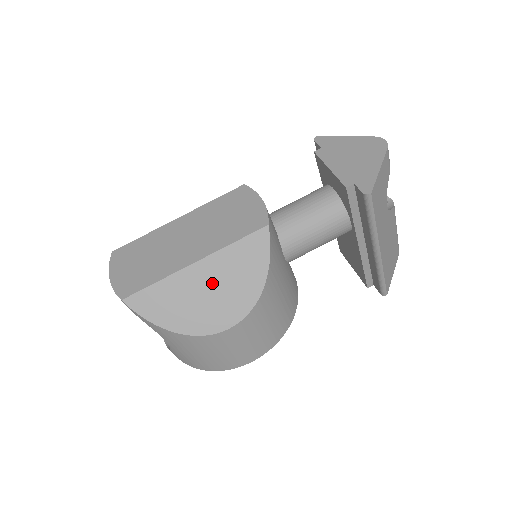
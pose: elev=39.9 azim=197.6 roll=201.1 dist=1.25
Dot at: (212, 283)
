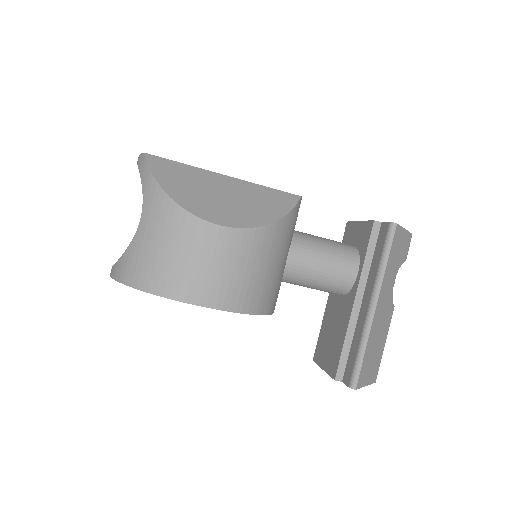
Dot at: (229, 193)
